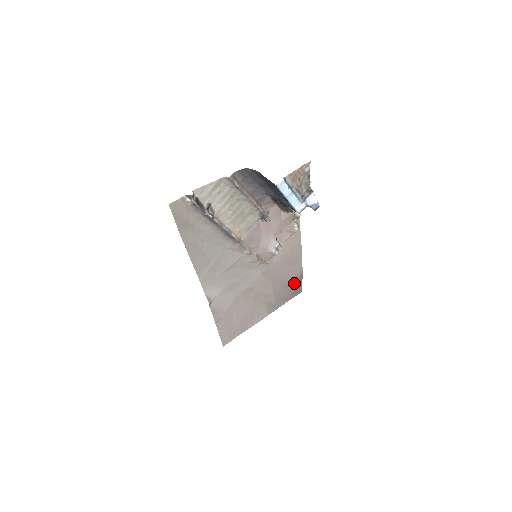
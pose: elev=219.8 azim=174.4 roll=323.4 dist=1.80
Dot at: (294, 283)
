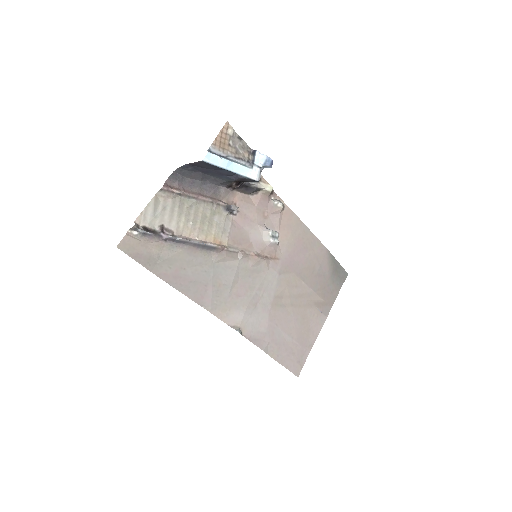
Dot at: (329, 268)
